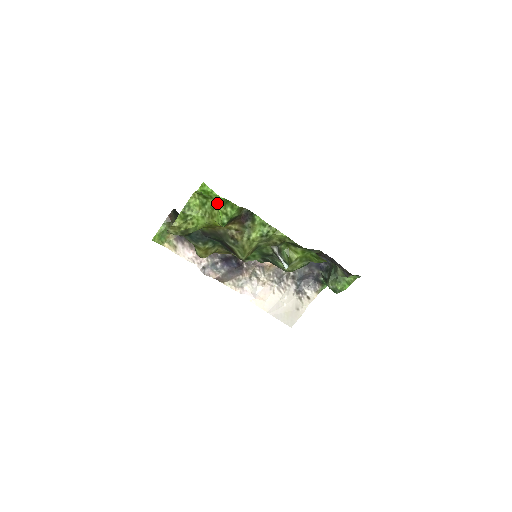
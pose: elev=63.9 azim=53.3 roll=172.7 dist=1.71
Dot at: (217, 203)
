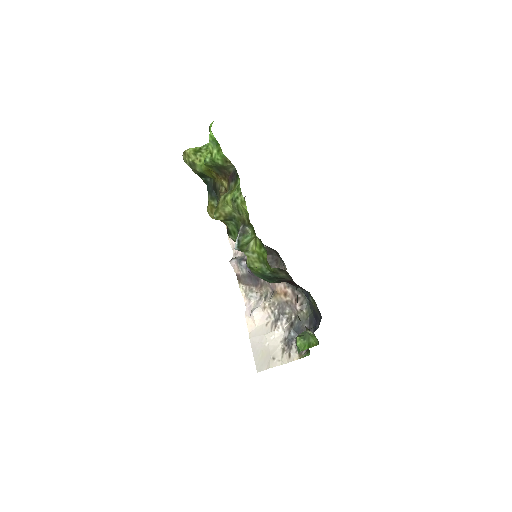
Dot at: (211, 141)
